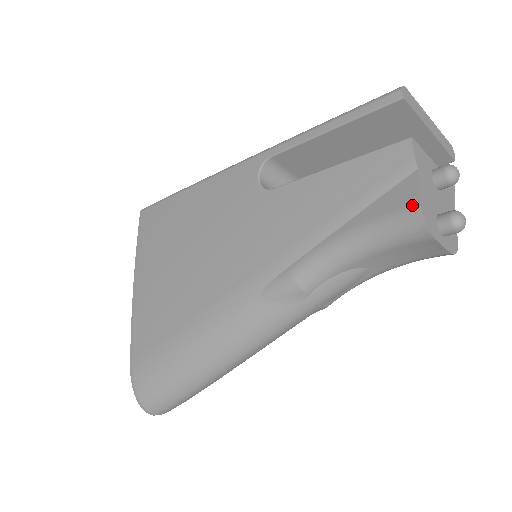
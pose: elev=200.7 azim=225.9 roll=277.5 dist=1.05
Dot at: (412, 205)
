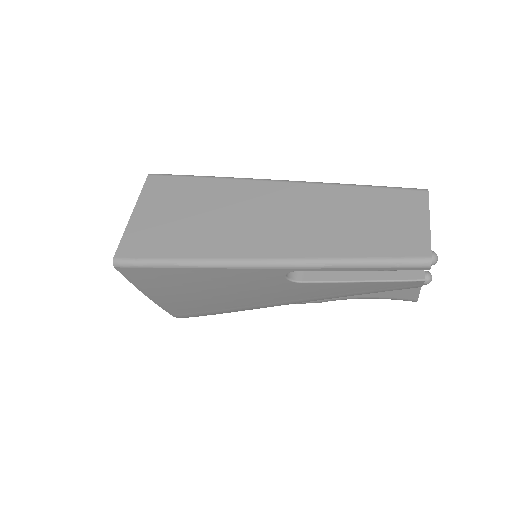
Dot at: (412, 300)
